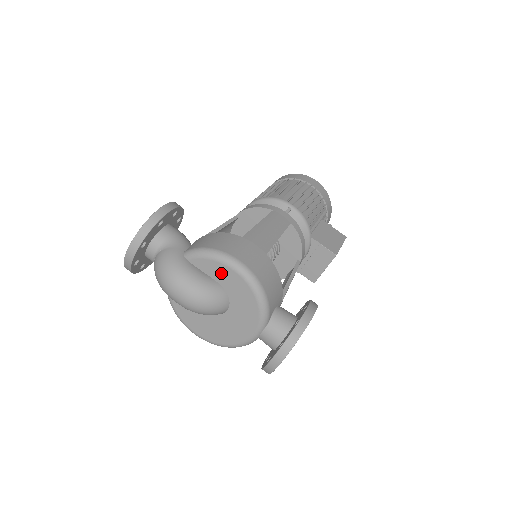
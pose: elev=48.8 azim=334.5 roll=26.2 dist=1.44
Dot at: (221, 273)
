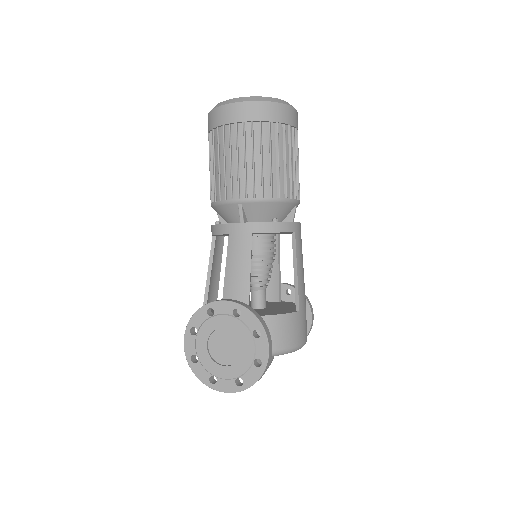
Dot at: occluded
